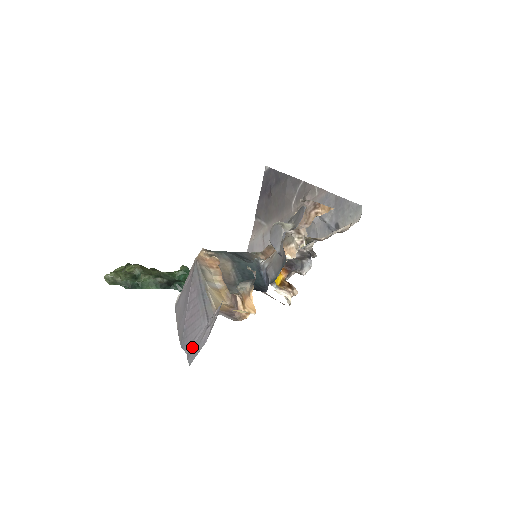
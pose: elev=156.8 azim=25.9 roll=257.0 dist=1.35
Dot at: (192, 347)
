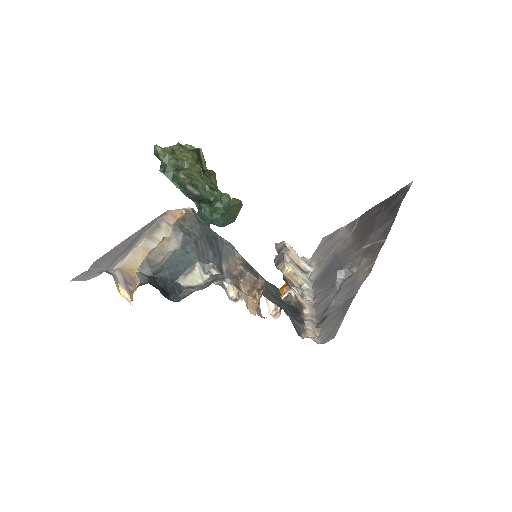
Dot at: (90, 271)
